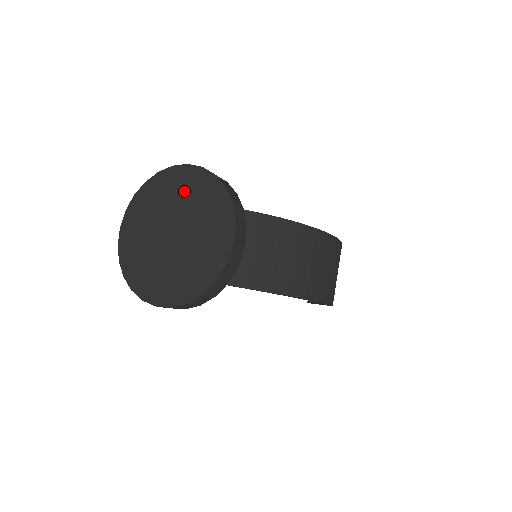
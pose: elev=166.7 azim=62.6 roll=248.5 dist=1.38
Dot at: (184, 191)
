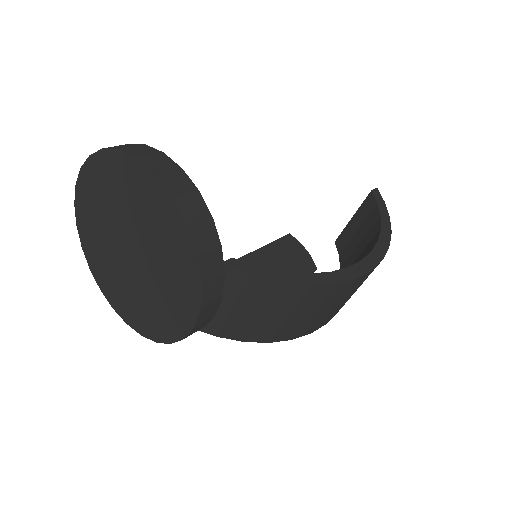
Dot at: (147, 211)
